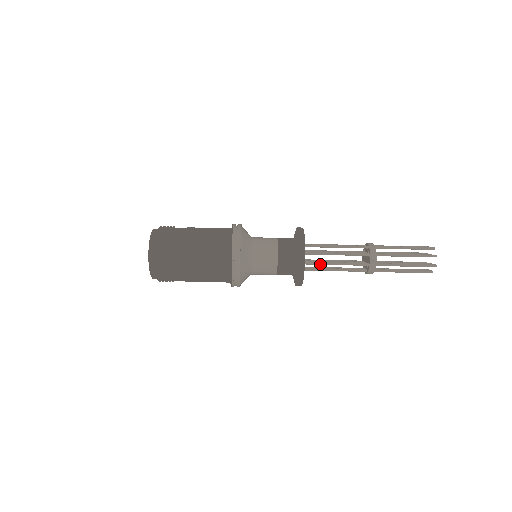
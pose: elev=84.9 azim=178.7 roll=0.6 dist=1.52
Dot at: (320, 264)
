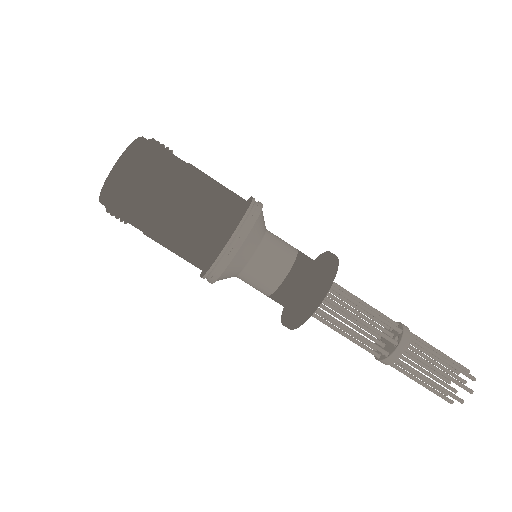
Dot at: (330, 319)
